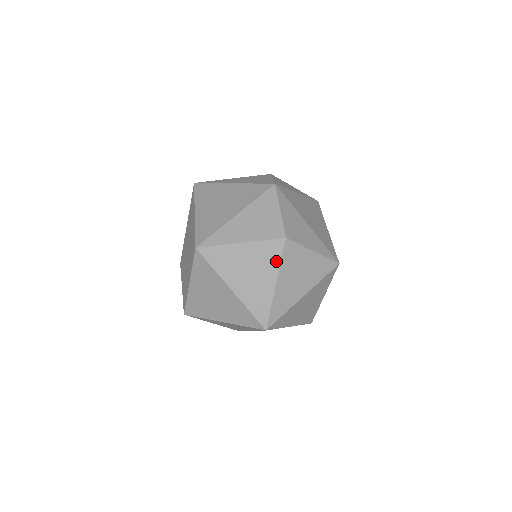
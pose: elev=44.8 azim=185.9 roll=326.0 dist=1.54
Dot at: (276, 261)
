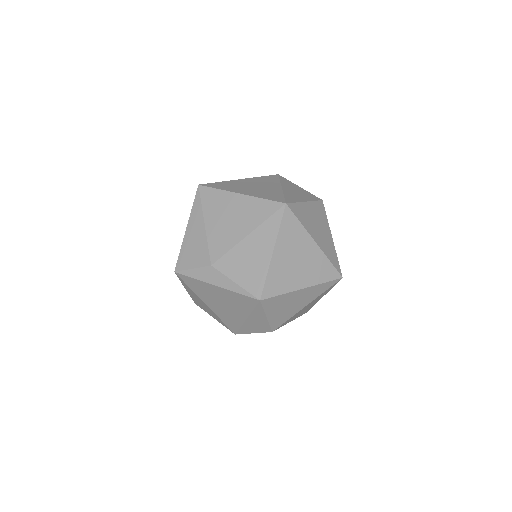
Dot at: (325, 218)
